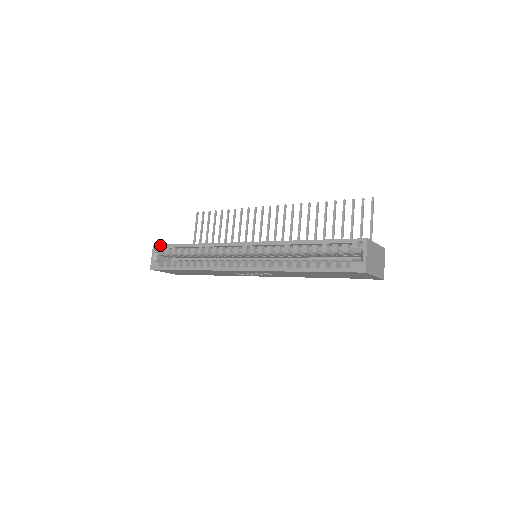
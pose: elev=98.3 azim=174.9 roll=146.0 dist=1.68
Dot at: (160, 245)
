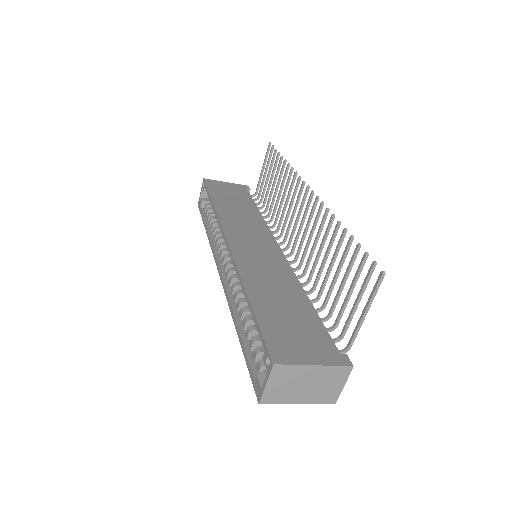
Dot at: (205, 183)
